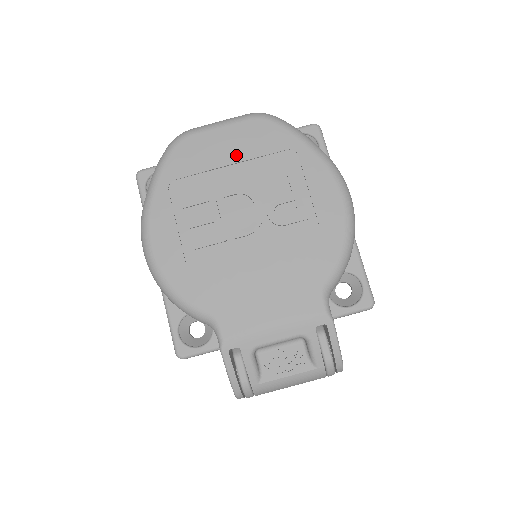
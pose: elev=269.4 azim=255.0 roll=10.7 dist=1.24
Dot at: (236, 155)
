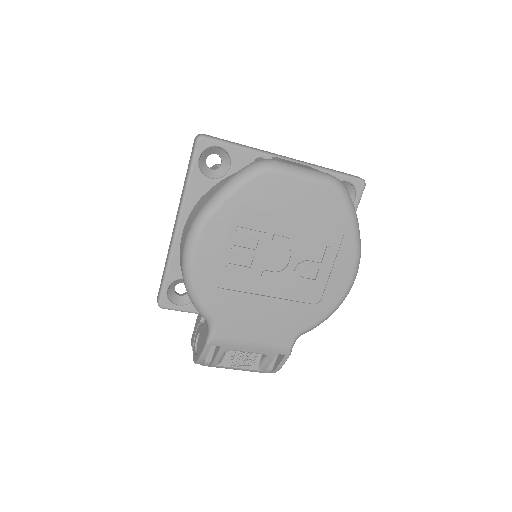
Dot at: (301, 212)
